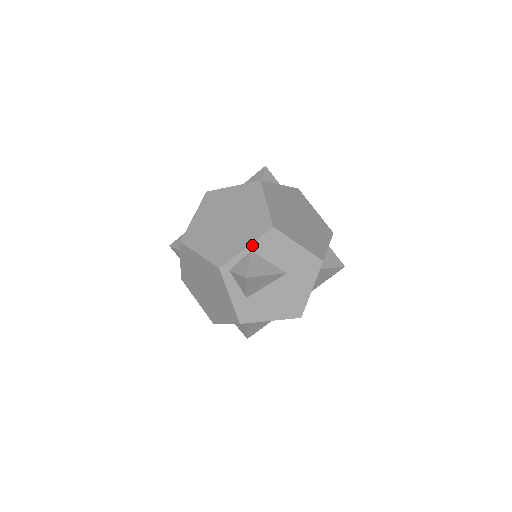
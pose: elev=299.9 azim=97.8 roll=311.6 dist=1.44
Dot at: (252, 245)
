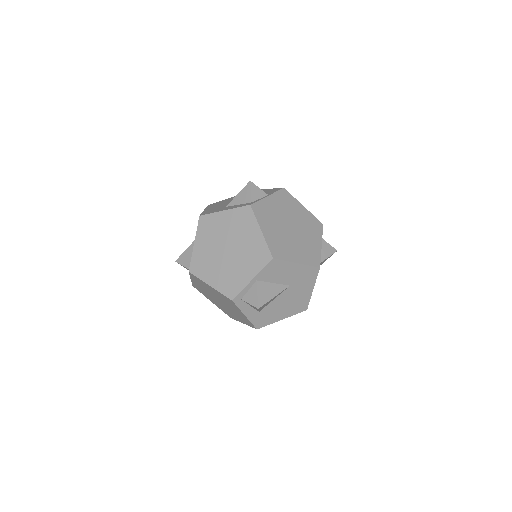
Dot at: (257, 276)
